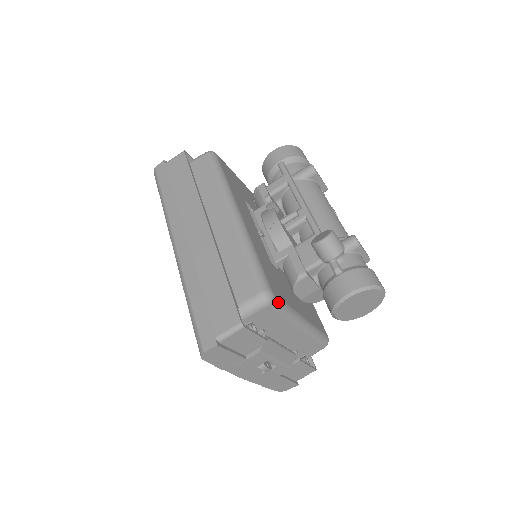
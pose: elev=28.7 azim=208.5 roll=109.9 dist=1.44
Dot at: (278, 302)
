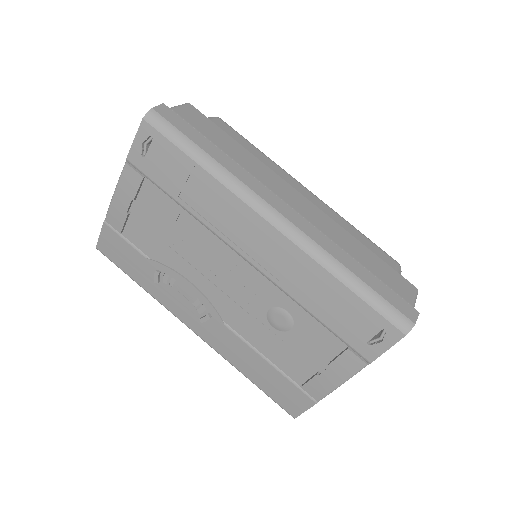
Dot at: occluded
